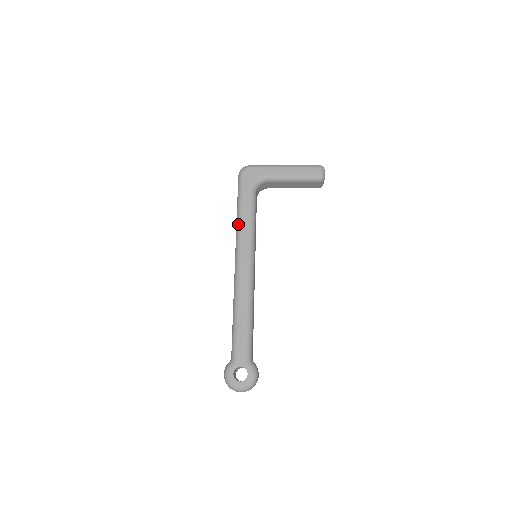
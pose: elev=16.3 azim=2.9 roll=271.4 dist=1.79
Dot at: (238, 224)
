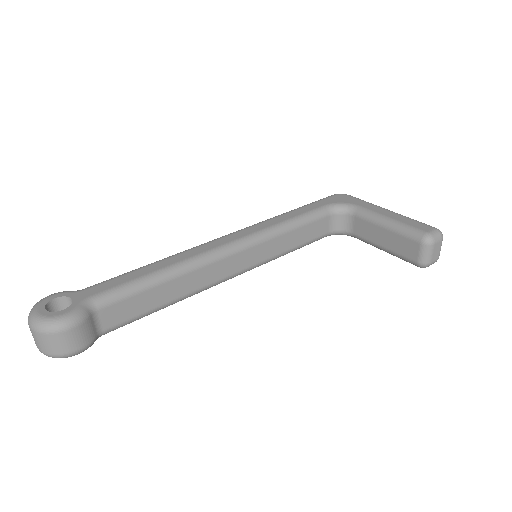
Dot at: occluded
